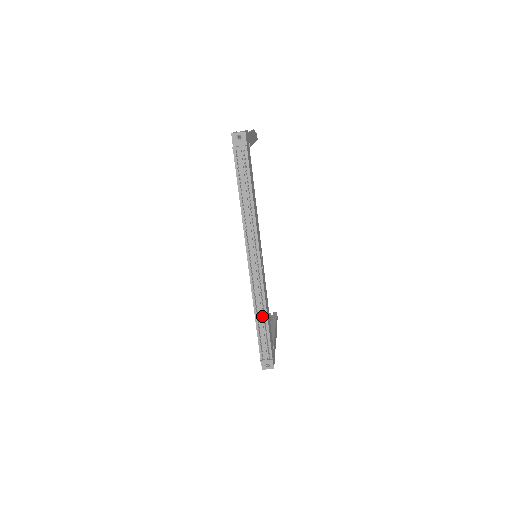
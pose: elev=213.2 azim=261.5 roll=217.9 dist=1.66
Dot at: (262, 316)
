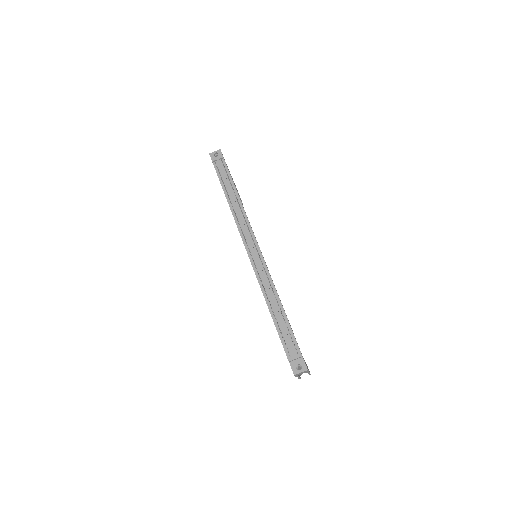
Dot at: (275, 304)
